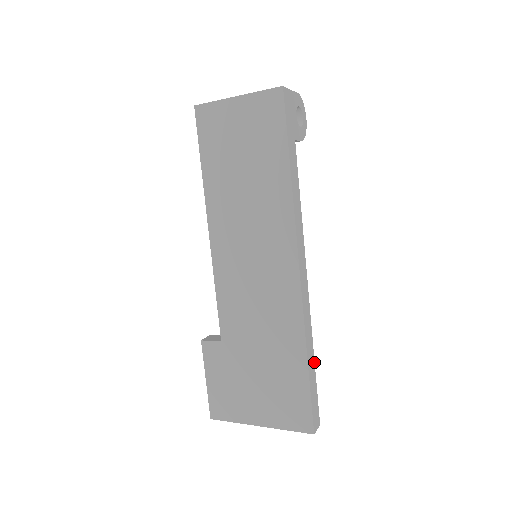
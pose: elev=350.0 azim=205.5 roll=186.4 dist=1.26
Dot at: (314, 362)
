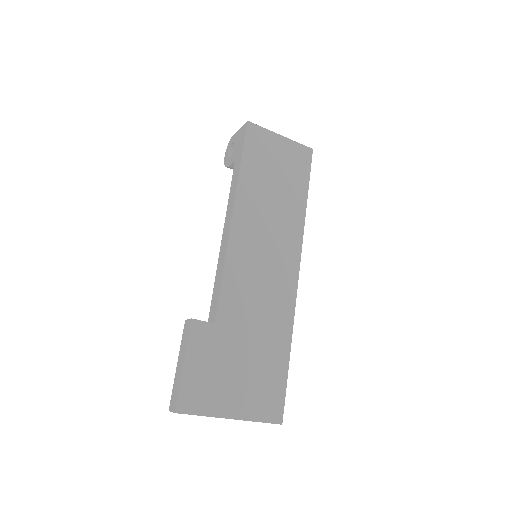
Dot at: occluded
